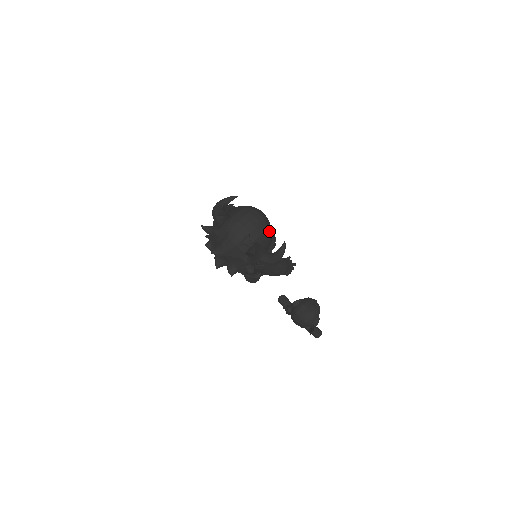
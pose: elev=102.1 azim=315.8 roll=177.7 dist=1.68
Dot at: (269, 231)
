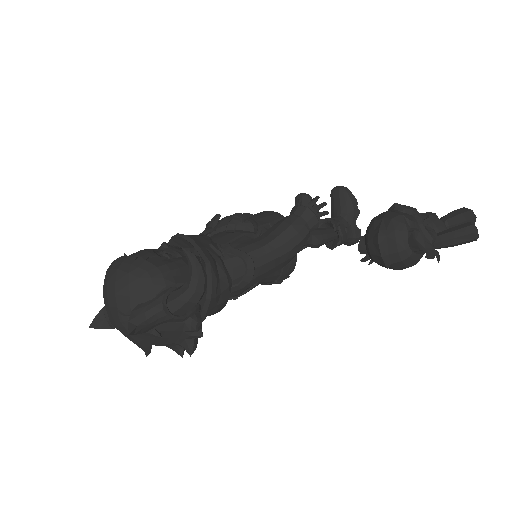
Dot at: (140, 272)
